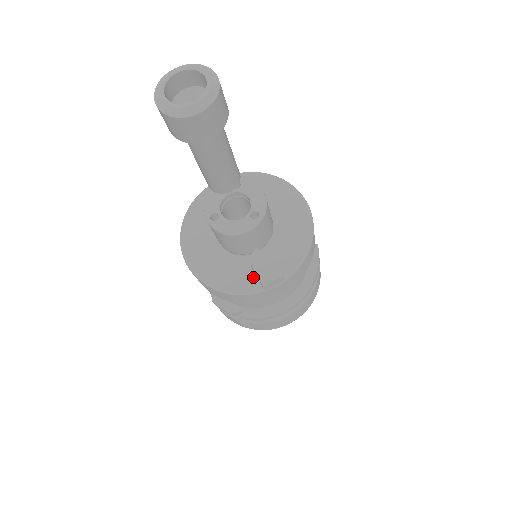
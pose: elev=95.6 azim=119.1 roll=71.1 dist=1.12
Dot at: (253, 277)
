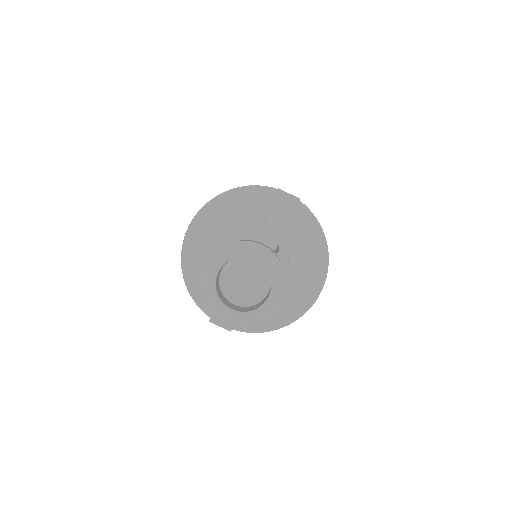
Dot at: occluded
